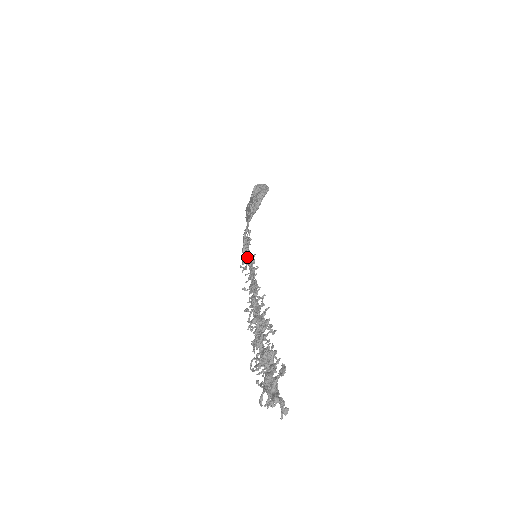
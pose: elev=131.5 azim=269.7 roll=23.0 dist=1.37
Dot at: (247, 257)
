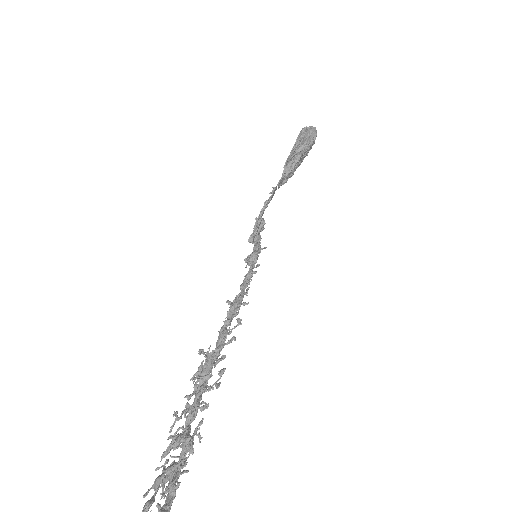
Dot at: (253, 249)
